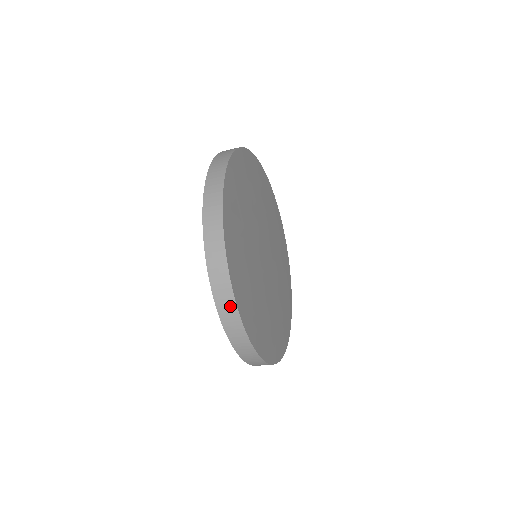
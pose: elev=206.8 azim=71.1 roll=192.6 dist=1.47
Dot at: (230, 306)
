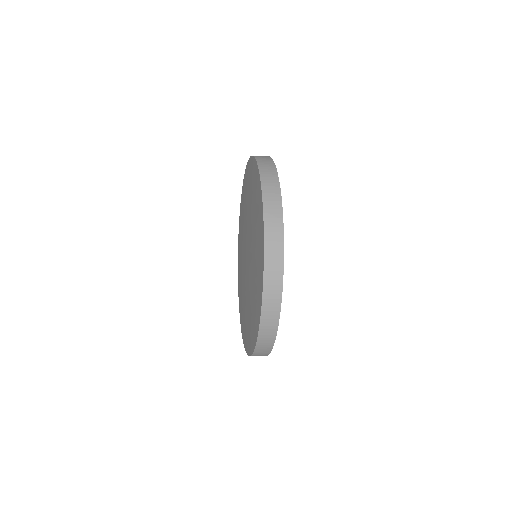
Dot at: (275, 301)
